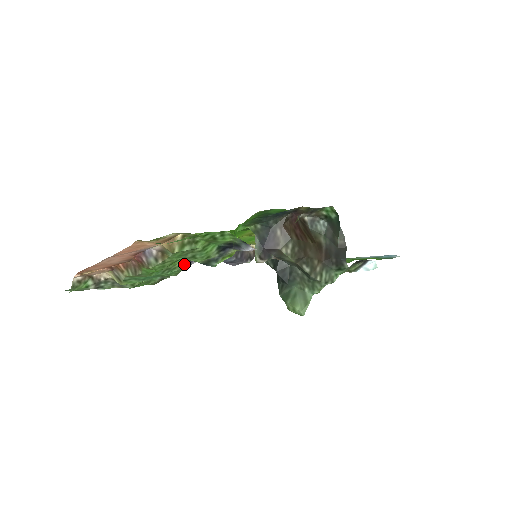
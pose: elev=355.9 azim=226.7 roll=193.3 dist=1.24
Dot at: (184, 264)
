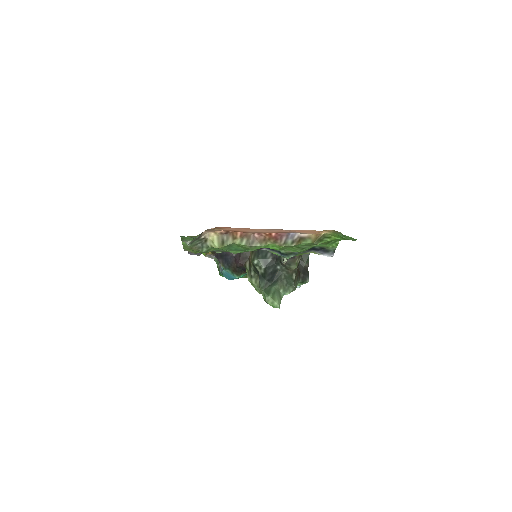
Dot at: occluded
